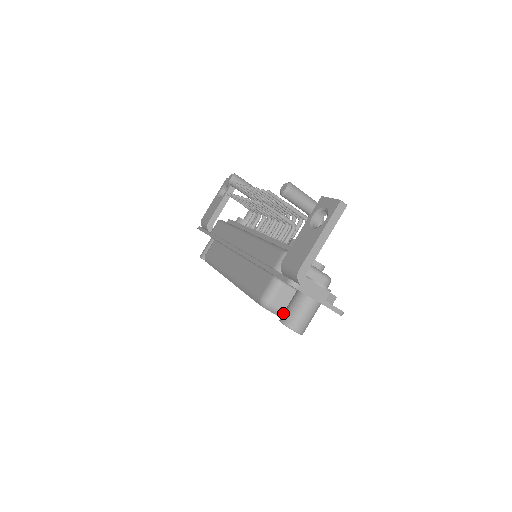
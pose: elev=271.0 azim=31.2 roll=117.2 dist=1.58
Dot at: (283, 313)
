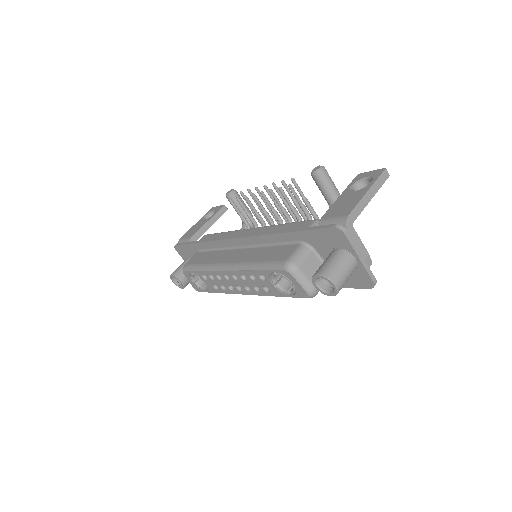
Dot at: (318, 269)
